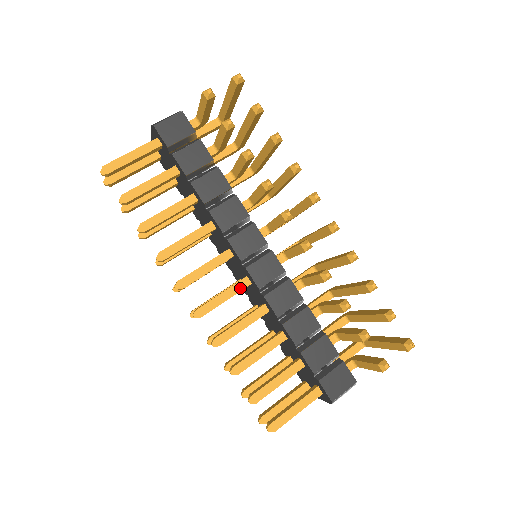
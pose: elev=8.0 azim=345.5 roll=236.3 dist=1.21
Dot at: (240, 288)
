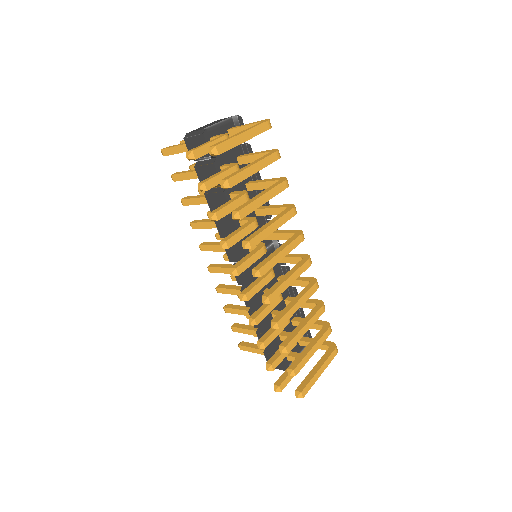
Dot at: occluded
